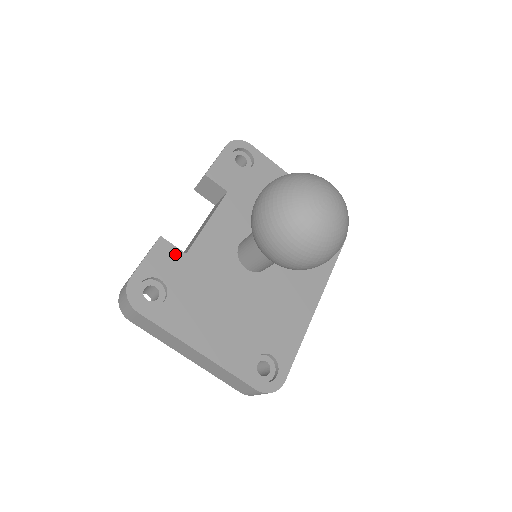
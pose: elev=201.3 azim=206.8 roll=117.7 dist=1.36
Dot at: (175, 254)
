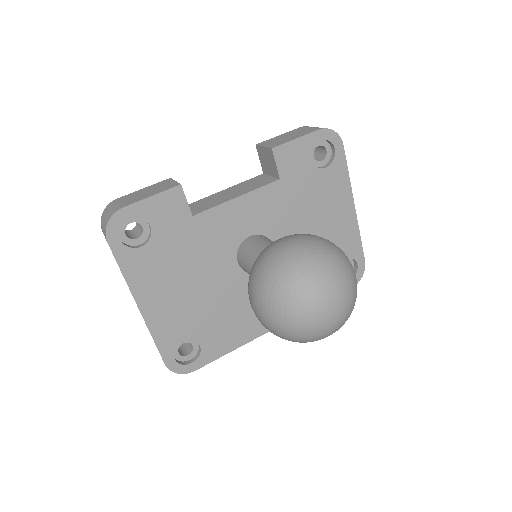
Dot at: (182, 210)
